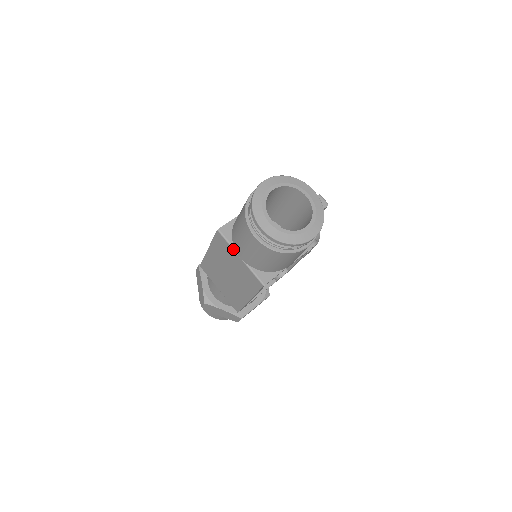
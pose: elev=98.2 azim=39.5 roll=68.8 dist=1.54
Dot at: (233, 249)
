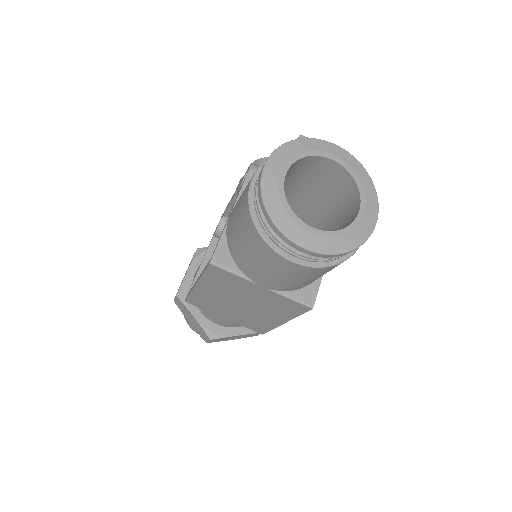
Dot at: (246, 279)
